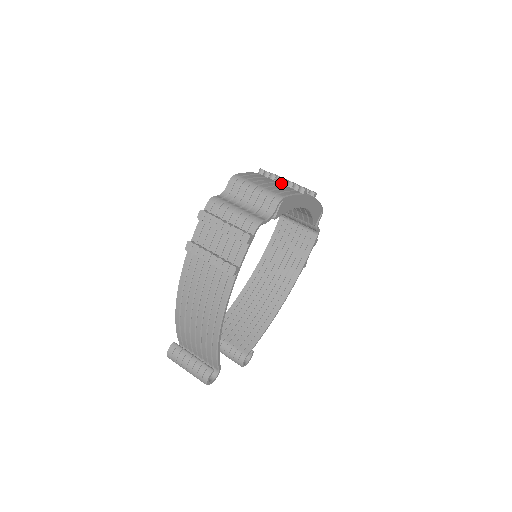
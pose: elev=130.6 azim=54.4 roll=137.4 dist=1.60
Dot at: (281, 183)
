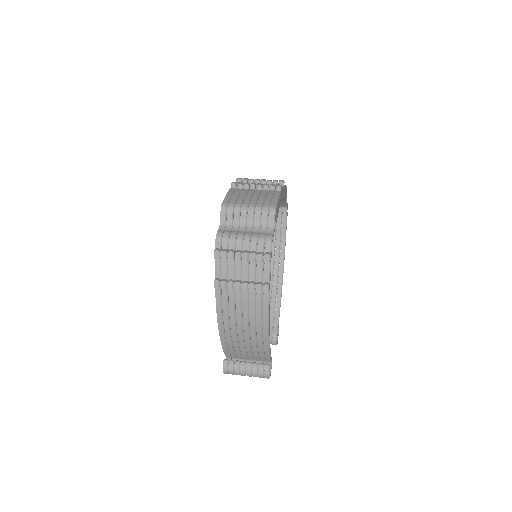
Dot at: (257, 189)
